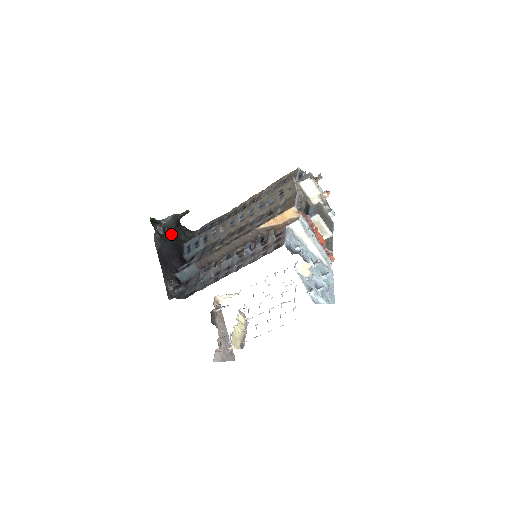
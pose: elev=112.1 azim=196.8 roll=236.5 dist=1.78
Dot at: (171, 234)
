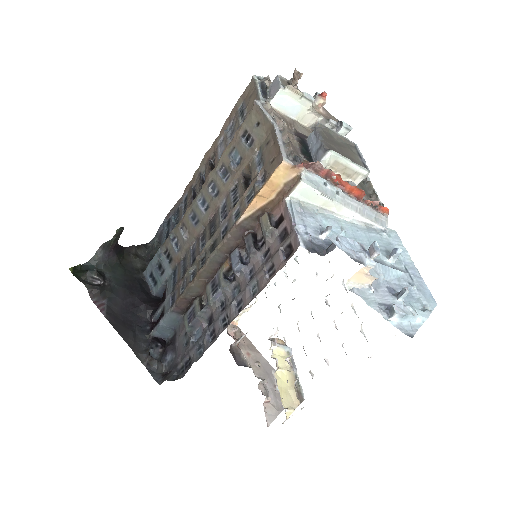
Dot at: (116, 271)
